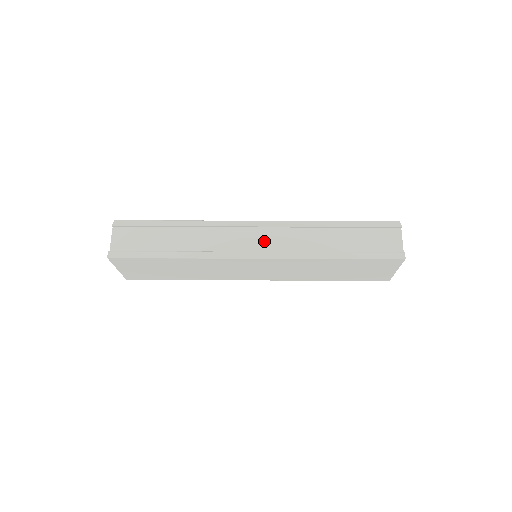
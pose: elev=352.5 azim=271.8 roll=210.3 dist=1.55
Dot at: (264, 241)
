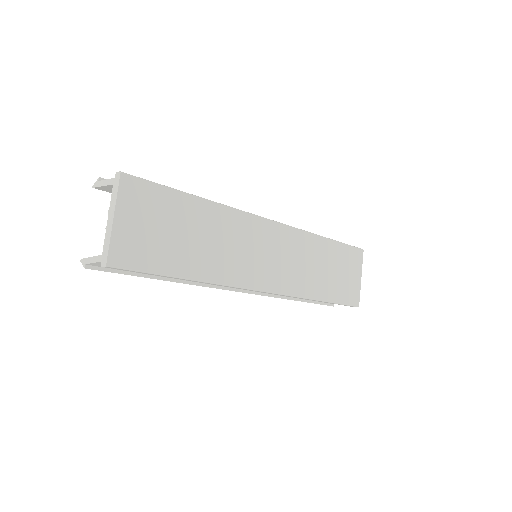
Dot at: occluded
